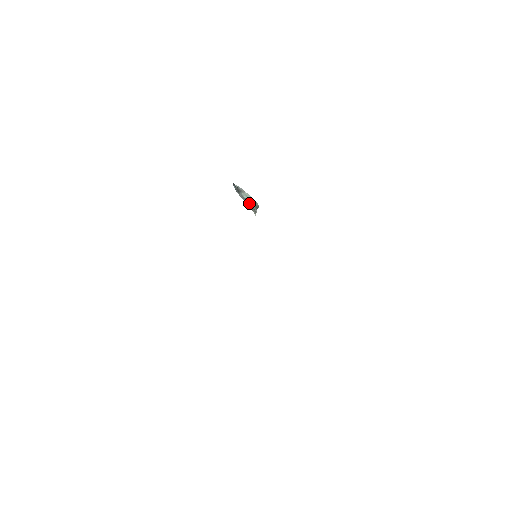
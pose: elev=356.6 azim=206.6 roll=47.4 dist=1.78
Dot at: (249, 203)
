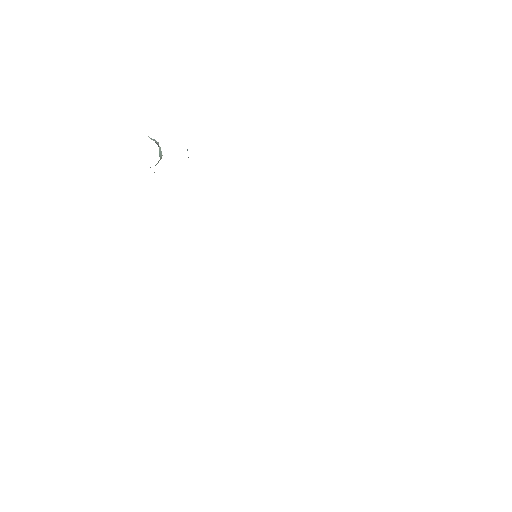
Dot at: occluded
